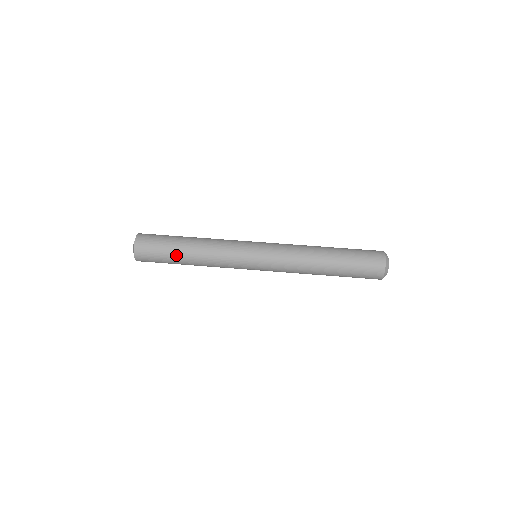
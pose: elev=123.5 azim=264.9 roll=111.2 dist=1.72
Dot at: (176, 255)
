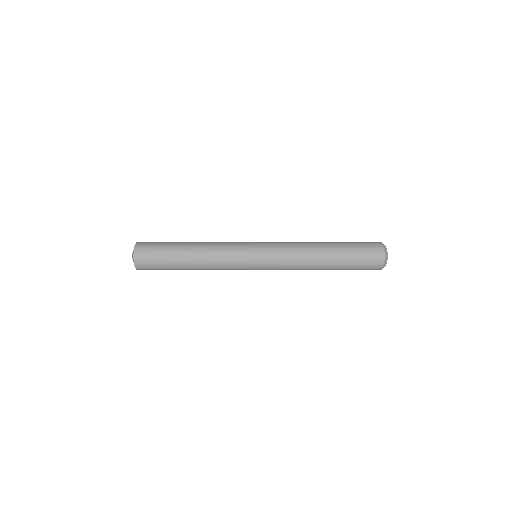
Dot at: (177, 249)
